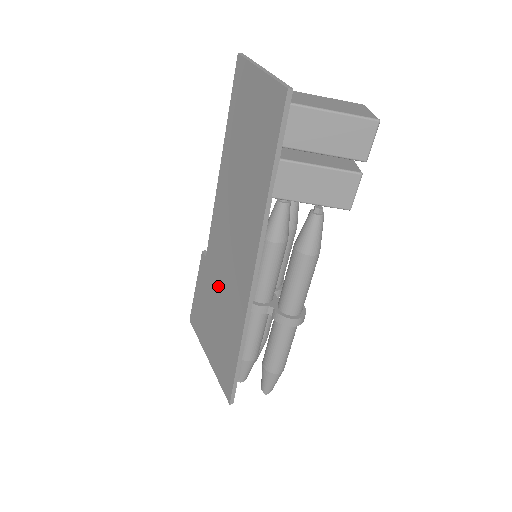
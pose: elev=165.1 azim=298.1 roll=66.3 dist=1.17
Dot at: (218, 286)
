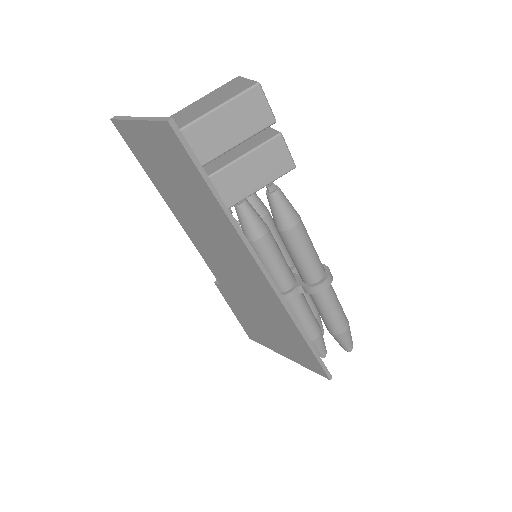
Dot at: (247, 300)
